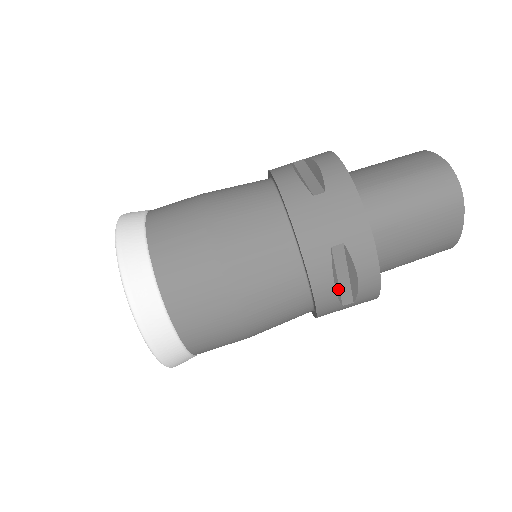
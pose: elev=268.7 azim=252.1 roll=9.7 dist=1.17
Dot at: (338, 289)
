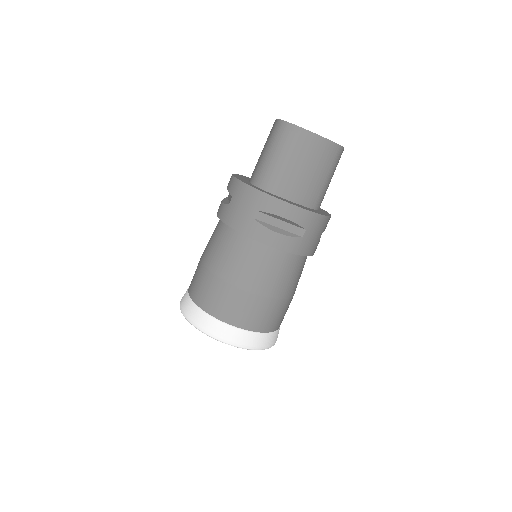
Dot at: (286, 232)
